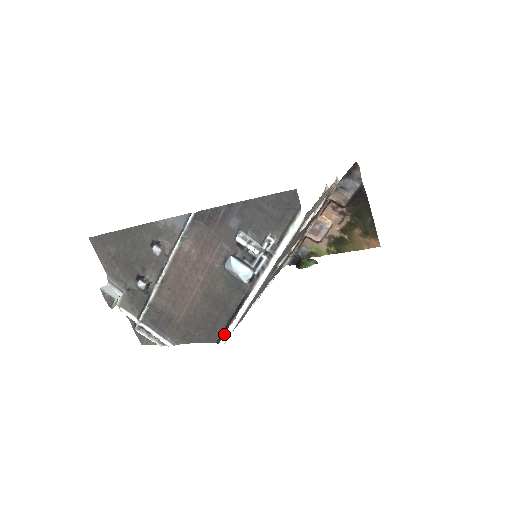
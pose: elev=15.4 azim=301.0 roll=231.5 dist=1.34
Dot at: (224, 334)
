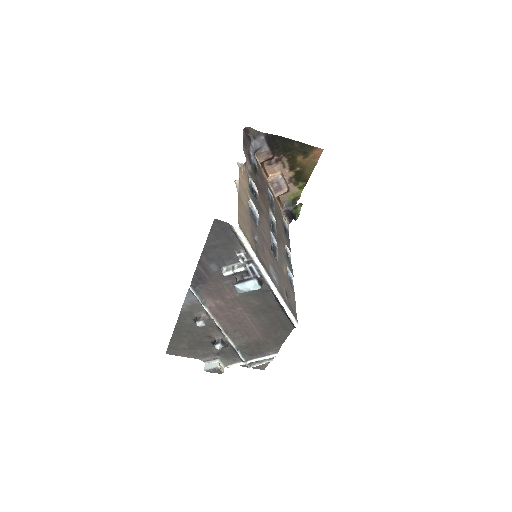
Dot at: (290, 320)
